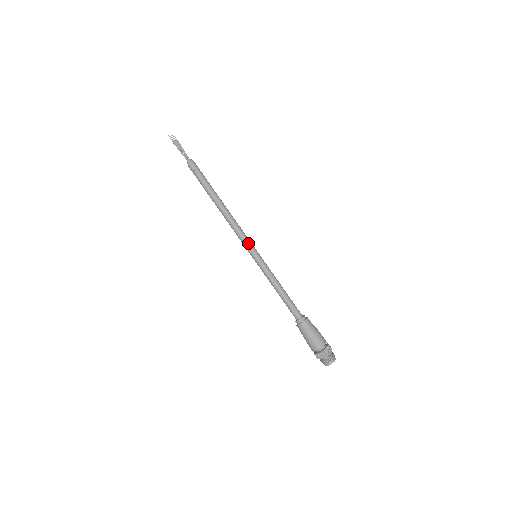
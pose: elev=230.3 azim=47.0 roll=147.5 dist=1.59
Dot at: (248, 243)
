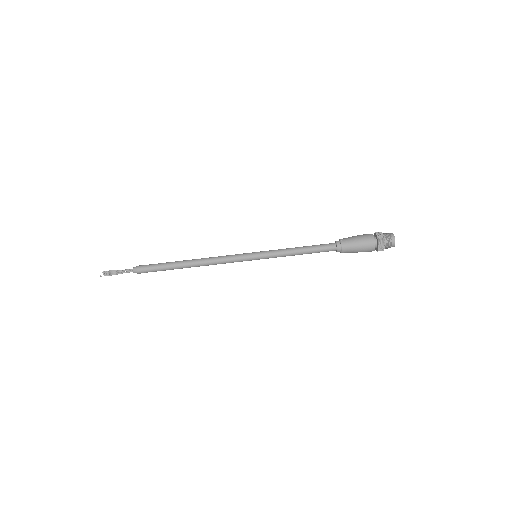
Dot at: (240, 257)
